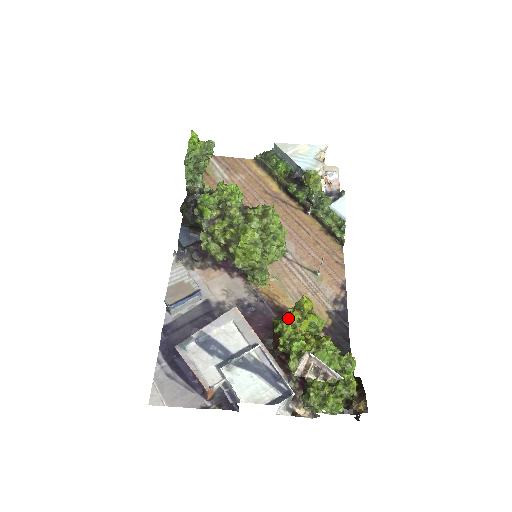
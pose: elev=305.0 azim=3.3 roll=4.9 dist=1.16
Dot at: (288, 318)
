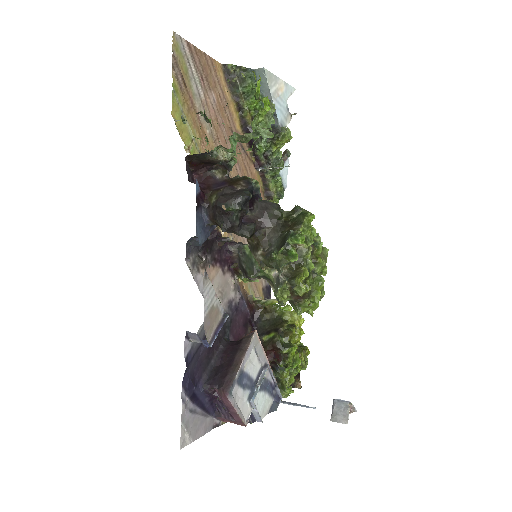
Dot at: (291, 338)
